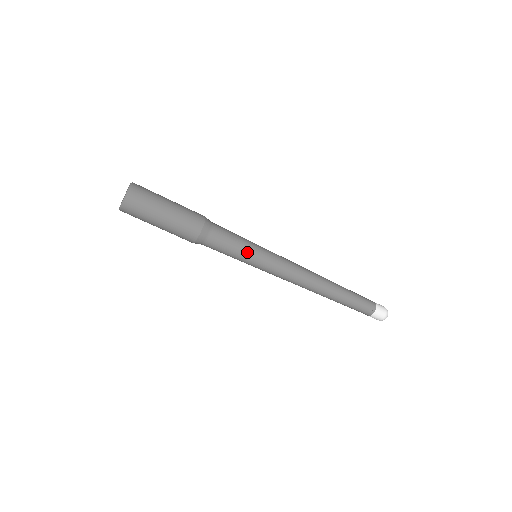
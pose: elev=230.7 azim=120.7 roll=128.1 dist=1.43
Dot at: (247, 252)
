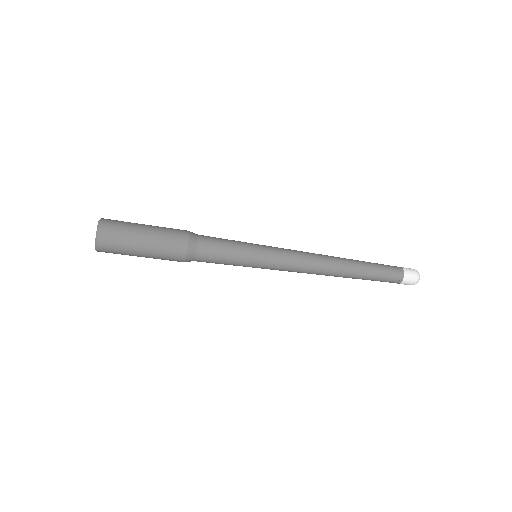
Dot at: (241, 265)
